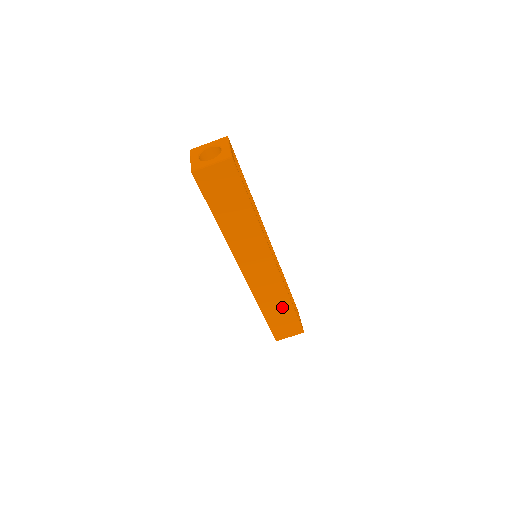
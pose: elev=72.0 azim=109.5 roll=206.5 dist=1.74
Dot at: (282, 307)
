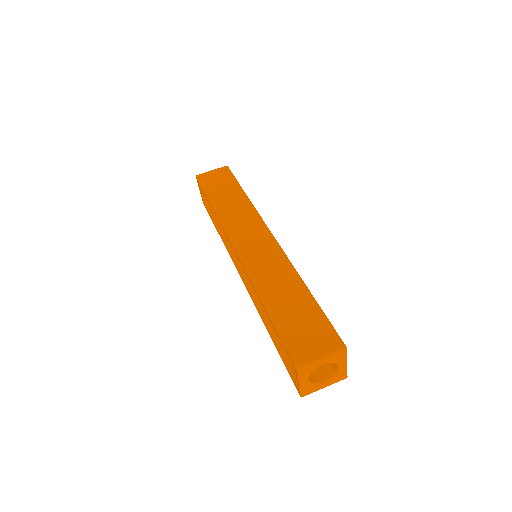
Dot at: (293, 294)
